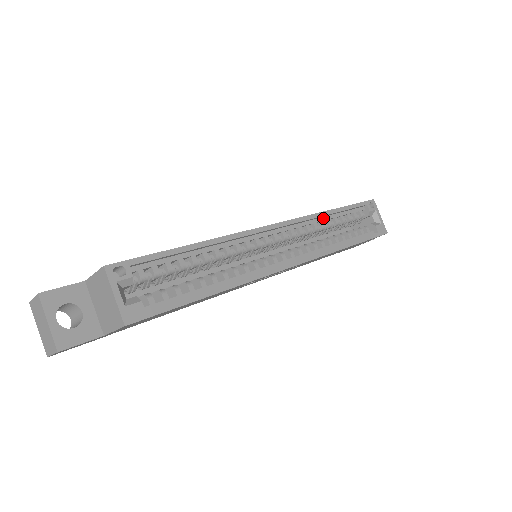
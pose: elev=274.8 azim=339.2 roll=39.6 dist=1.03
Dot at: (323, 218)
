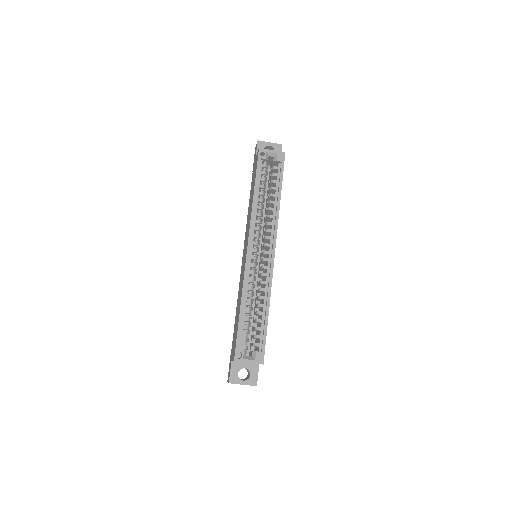
Dot at: (256, 204)
